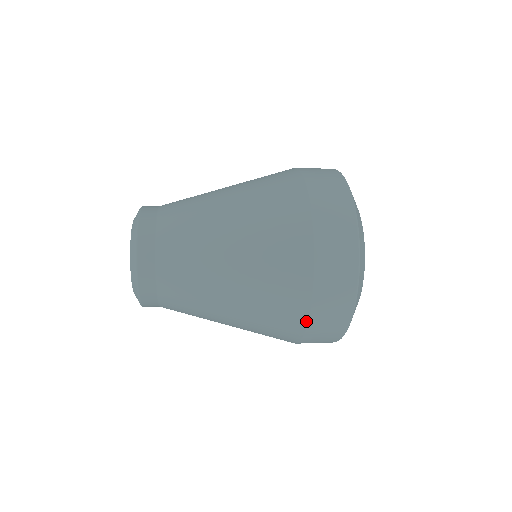
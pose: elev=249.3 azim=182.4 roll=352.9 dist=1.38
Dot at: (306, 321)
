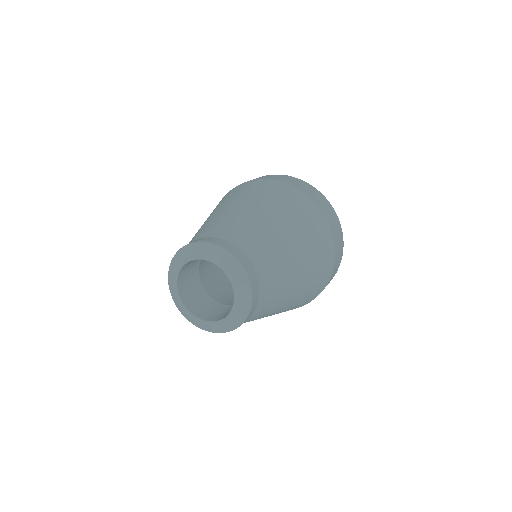
Dot at: (322, 213)
